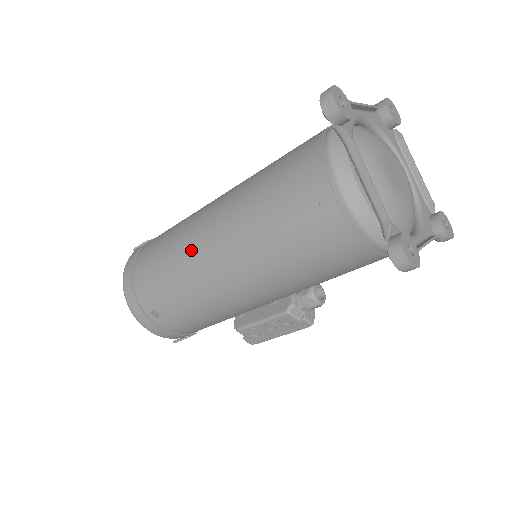
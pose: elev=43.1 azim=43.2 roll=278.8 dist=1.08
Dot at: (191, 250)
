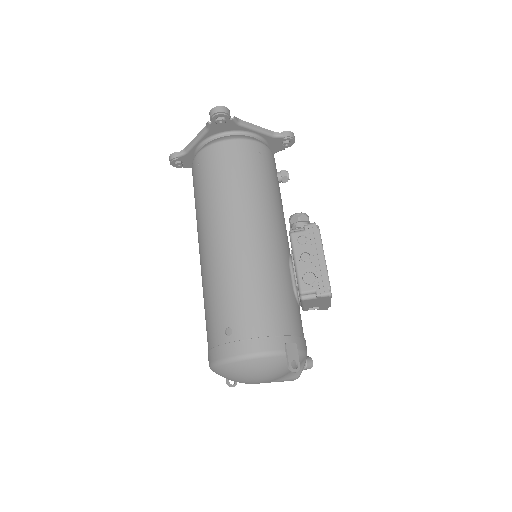
Dot at: (202, 270)
